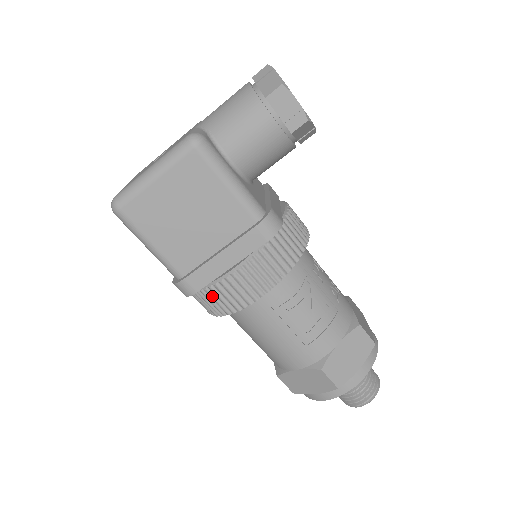
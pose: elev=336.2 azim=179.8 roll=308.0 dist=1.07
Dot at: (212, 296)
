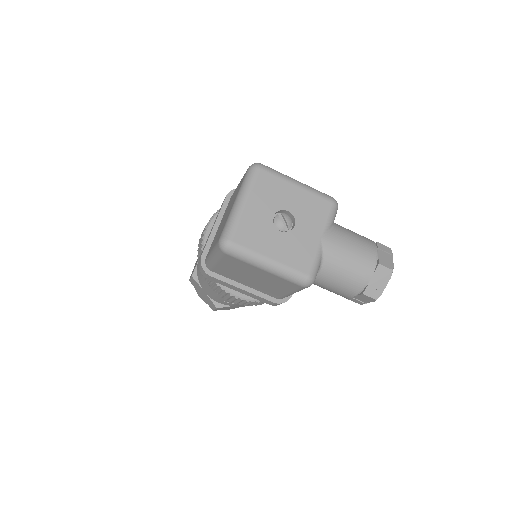
Dot at: (213, 283)
